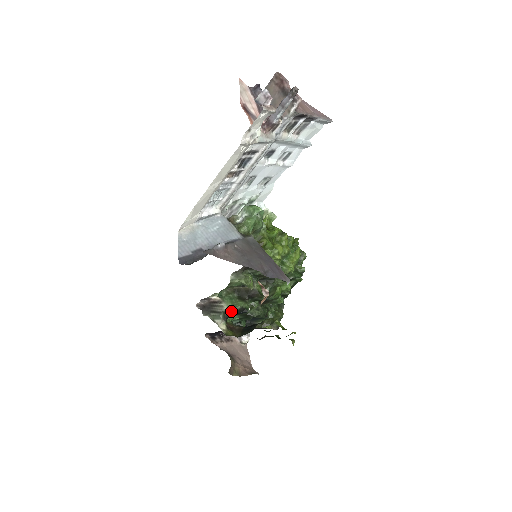
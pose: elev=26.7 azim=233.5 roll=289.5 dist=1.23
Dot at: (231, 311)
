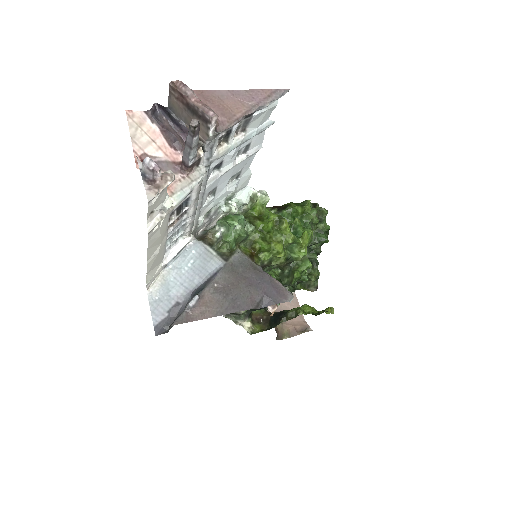
Dot at: (250, 310)
